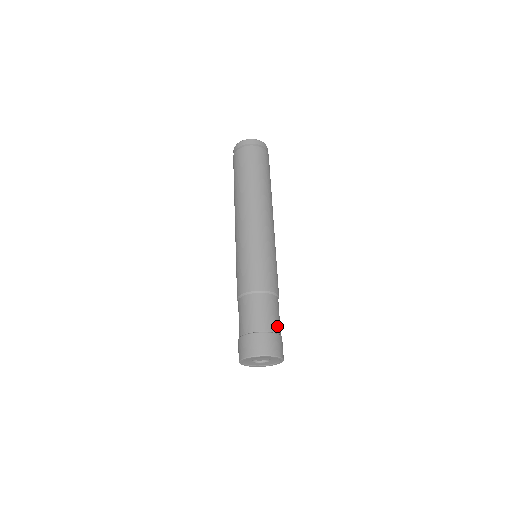
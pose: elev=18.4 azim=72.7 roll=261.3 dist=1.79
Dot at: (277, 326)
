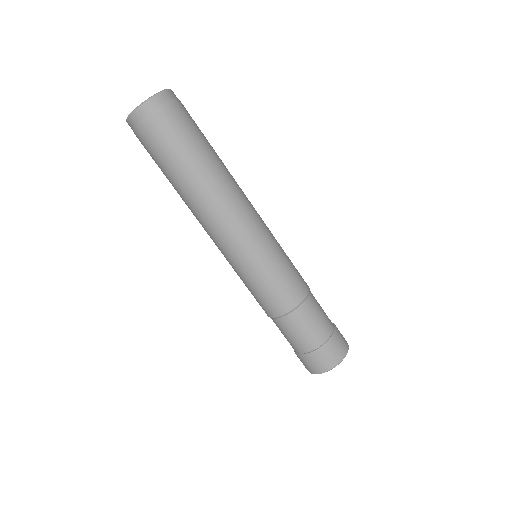
Dot at: occluded
